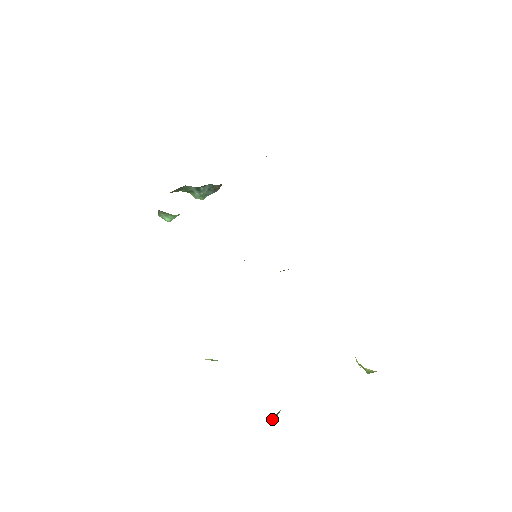
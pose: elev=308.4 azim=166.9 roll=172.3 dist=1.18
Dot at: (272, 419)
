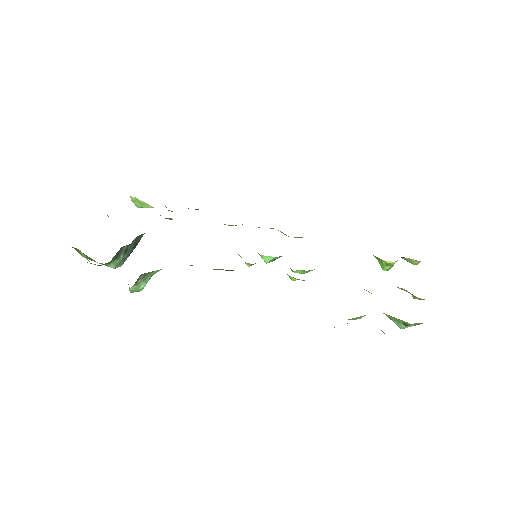
Dot at: occluded
